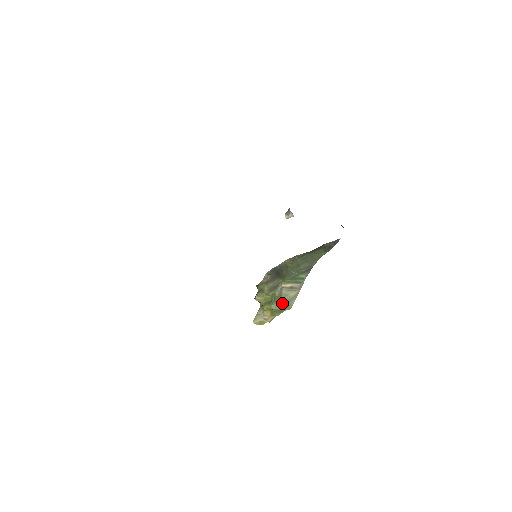
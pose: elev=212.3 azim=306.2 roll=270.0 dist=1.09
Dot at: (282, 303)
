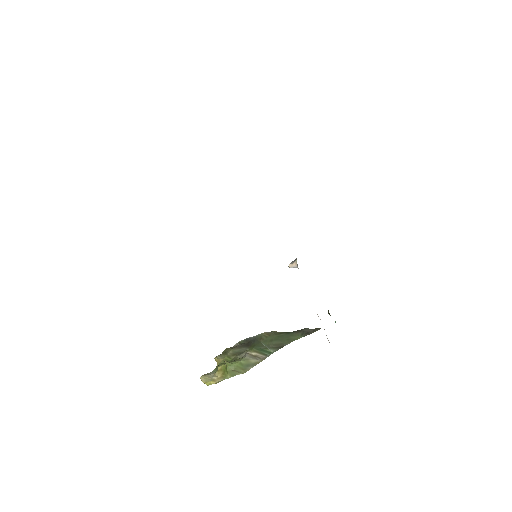
Dot at: (239, 365)
